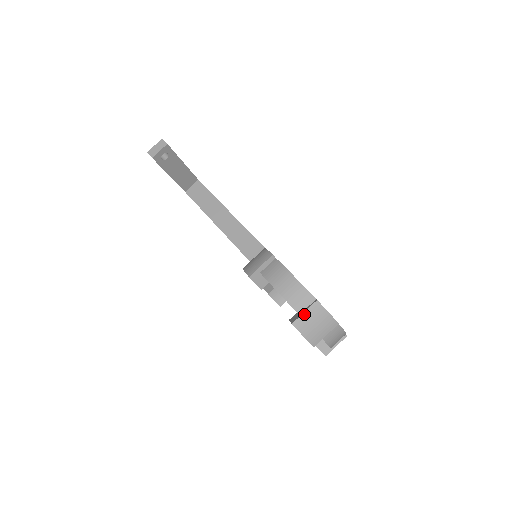
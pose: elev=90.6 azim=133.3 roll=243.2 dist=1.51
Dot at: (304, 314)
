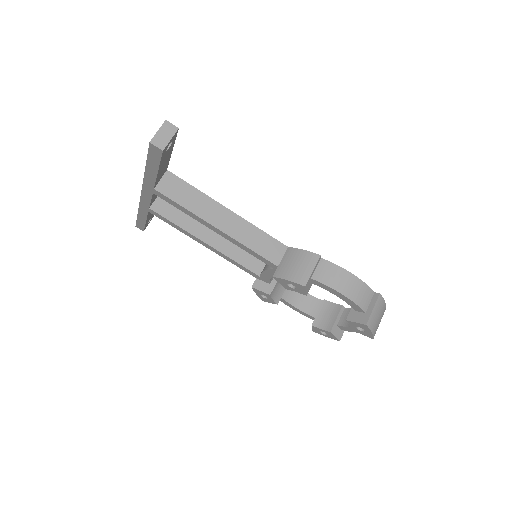
Dot at: (373, 311)
